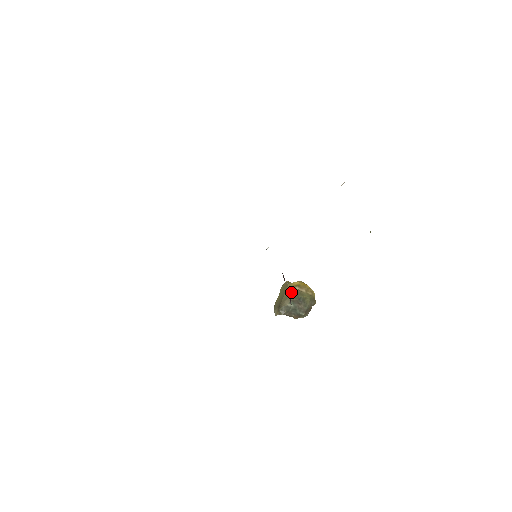
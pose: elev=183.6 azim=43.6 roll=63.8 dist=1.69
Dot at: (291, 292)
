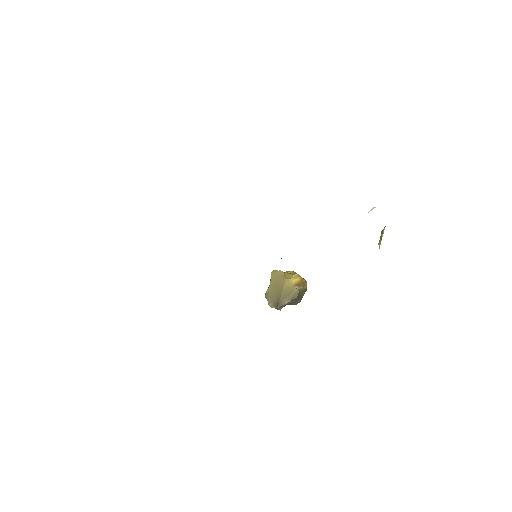
Dot at: (291, 292)
